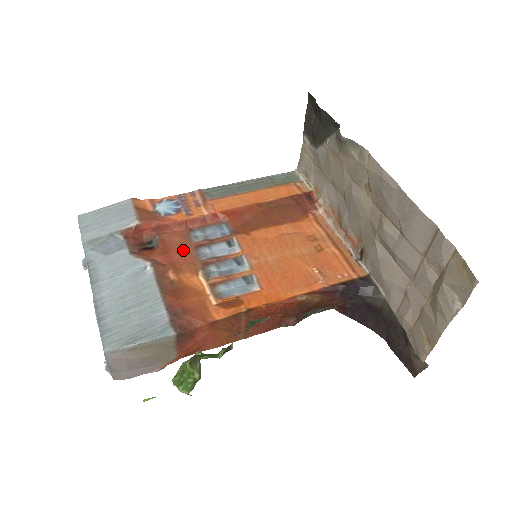
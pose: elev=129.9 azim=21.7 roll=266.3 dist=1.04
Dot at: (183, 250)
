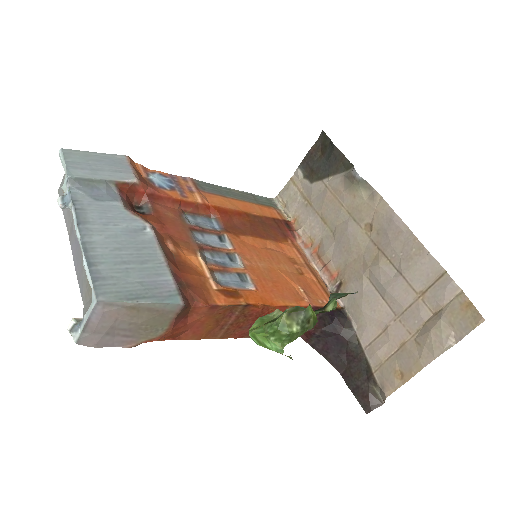
Dot at: (178, 227)
